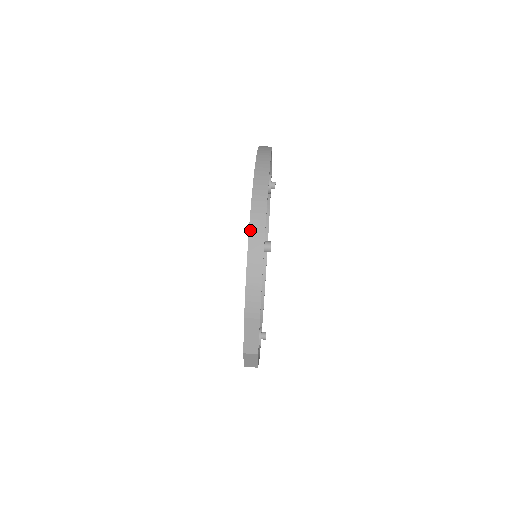
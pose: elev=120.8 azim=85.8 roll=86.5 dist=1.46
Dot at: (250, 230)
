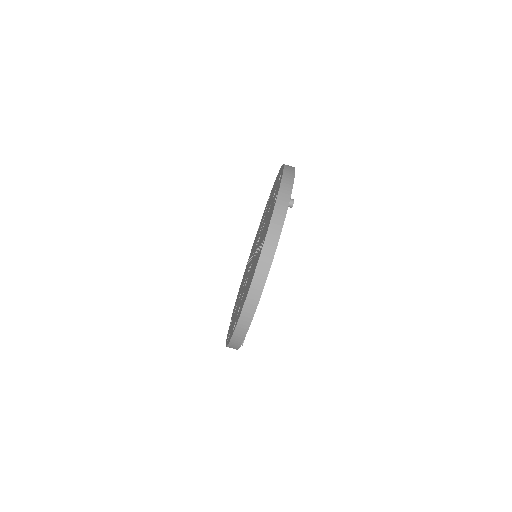
Dot at: occluded
